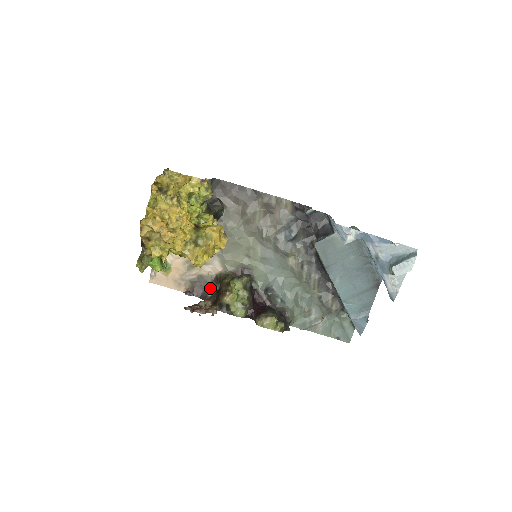
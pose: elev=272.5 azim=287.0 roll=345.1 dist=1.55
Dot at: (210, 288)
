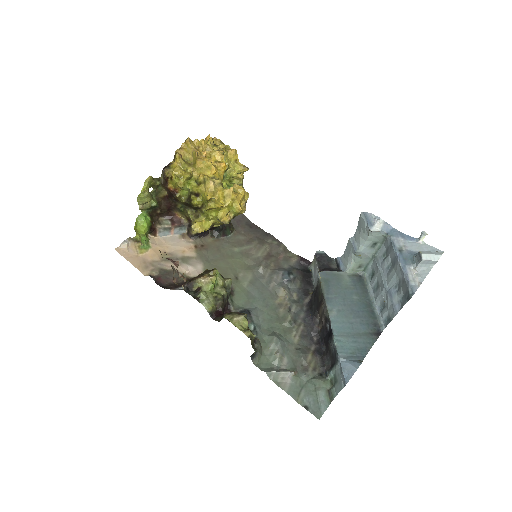
Dot at: (178, 285)
